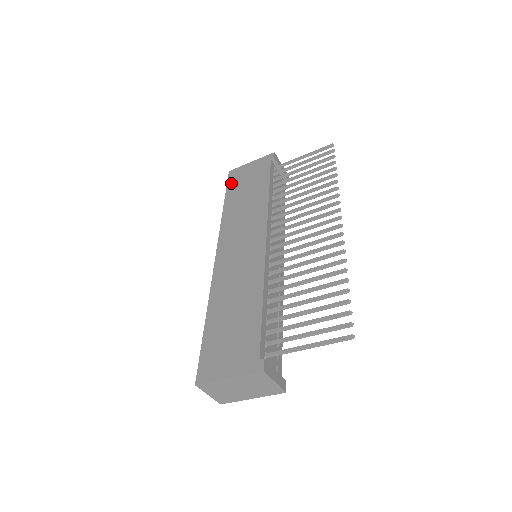
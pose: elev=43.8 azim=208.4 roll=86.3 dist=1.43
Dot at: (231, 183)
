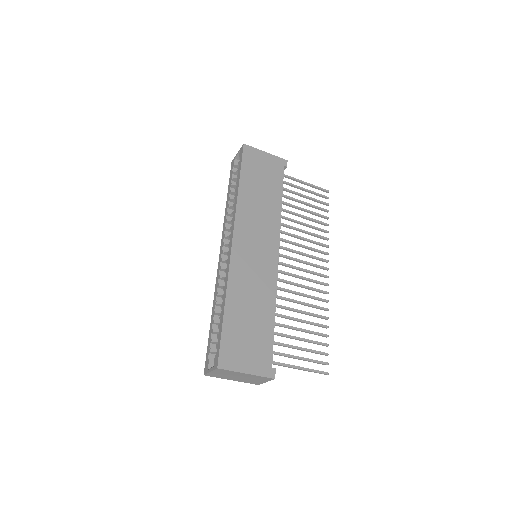
Dot at: (247, 162)
